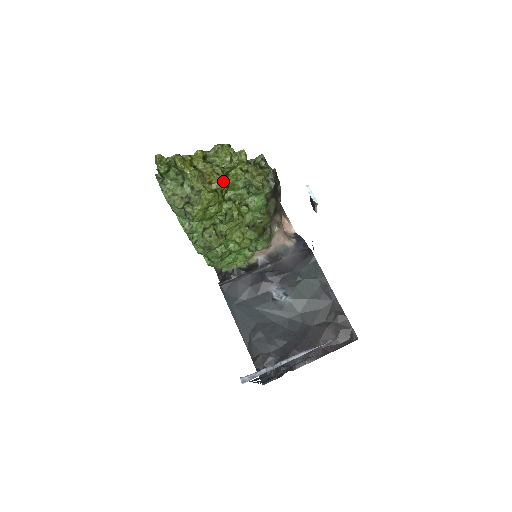
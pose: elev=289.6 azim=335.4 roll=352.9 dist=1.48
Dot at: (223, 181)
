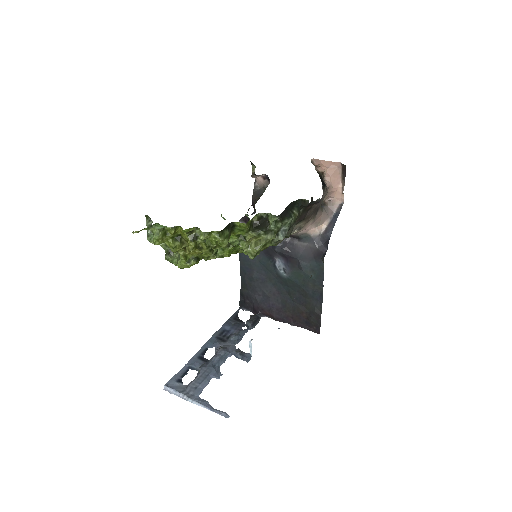
Dot at: (207, 253)
